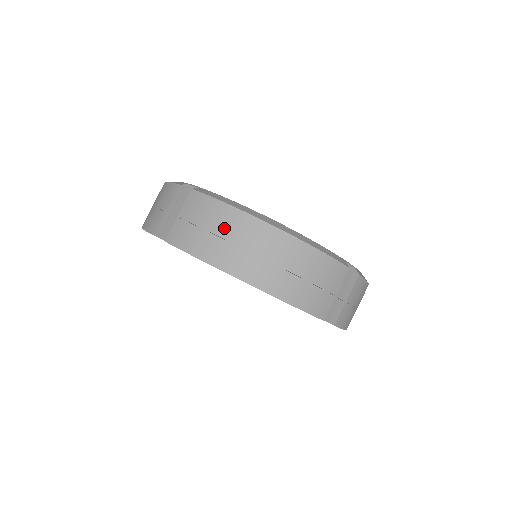
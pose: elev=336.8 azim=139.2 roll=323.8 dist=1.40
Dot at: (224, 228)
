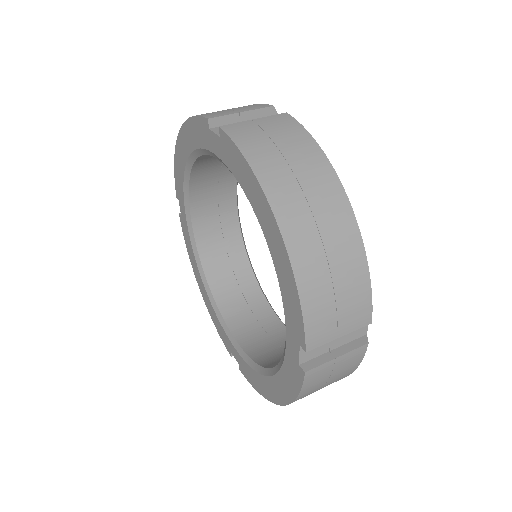
Dot at: (299, 159)
